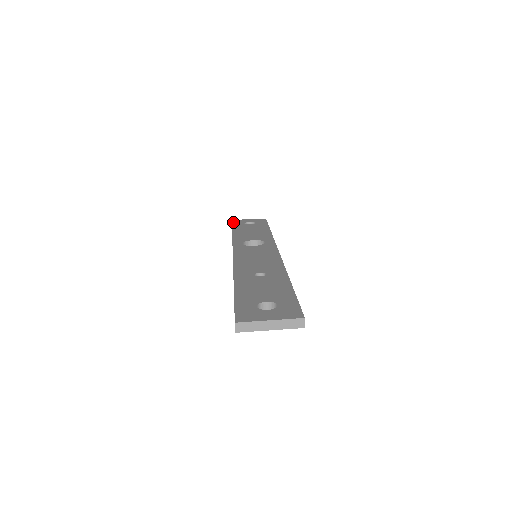
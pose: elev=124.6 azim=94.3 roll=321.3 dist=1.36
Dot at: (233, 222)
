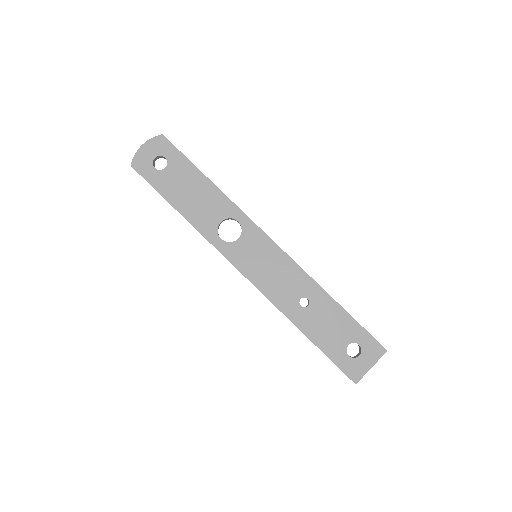
Dot at: (138, 171)
